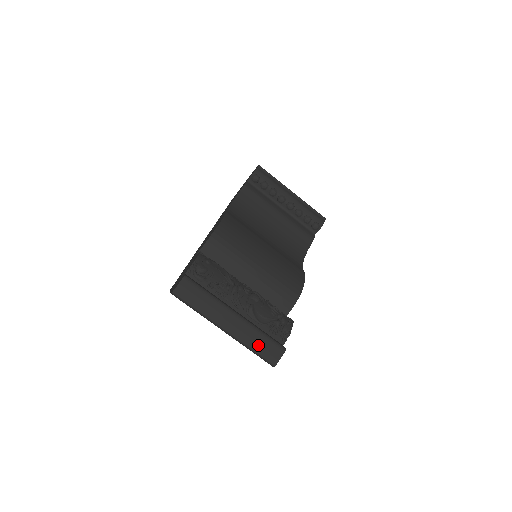
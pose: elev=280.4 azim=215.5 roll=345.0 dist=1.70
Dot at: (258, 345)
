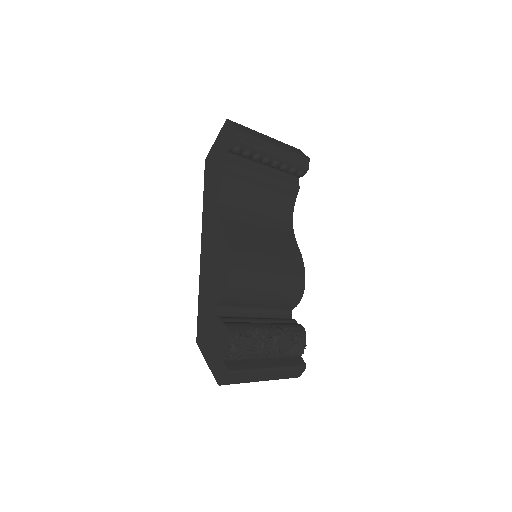
Dot at: (287, 375)
